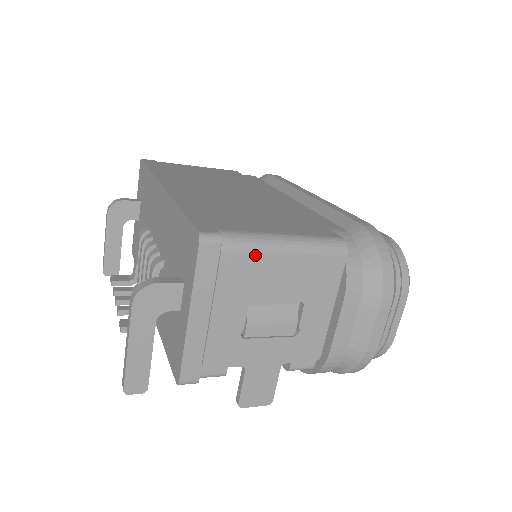
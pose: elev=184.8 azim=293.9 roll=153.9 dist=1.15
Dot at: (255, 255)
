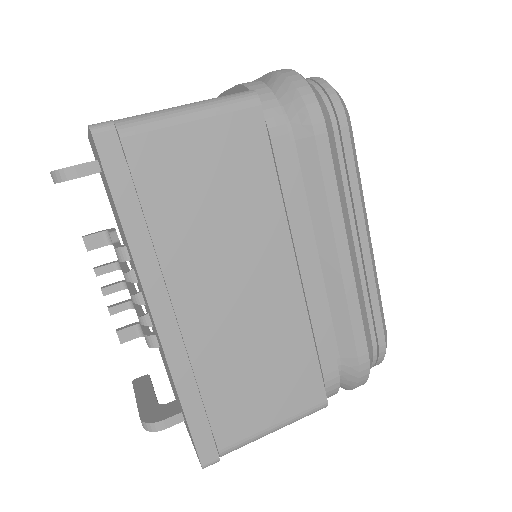
Dot at: occluded
